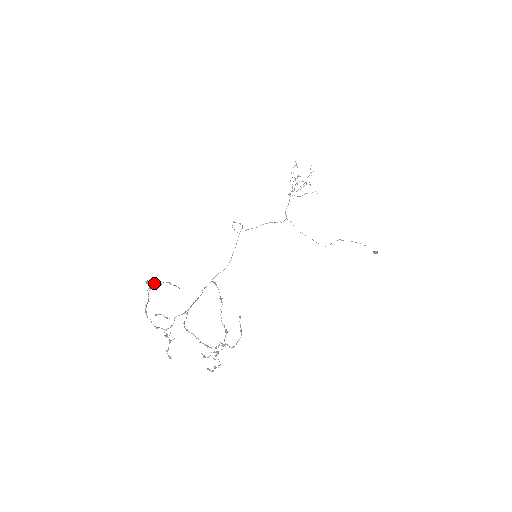
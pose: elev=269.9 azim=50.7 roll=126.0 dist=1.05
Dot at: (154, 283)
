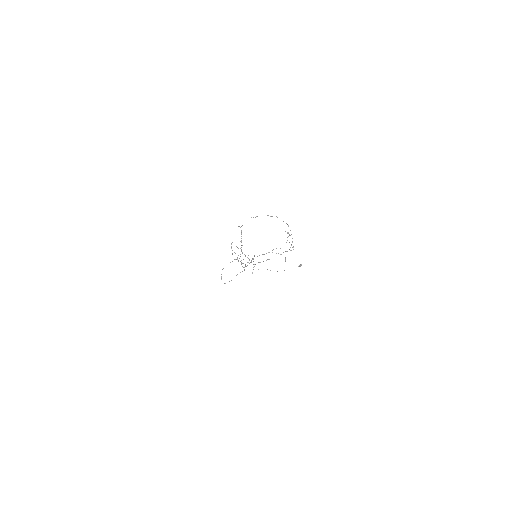
Dot at: (242, 225)
